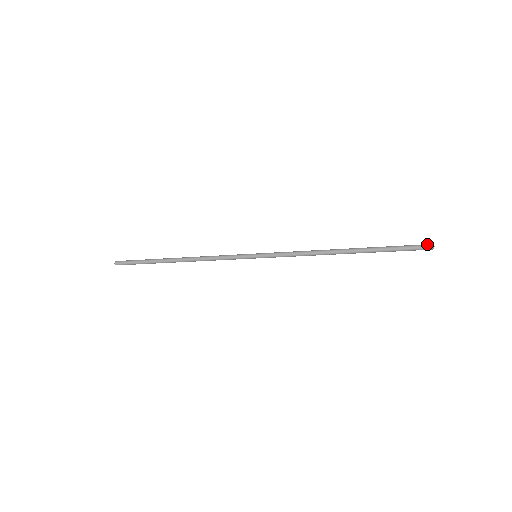
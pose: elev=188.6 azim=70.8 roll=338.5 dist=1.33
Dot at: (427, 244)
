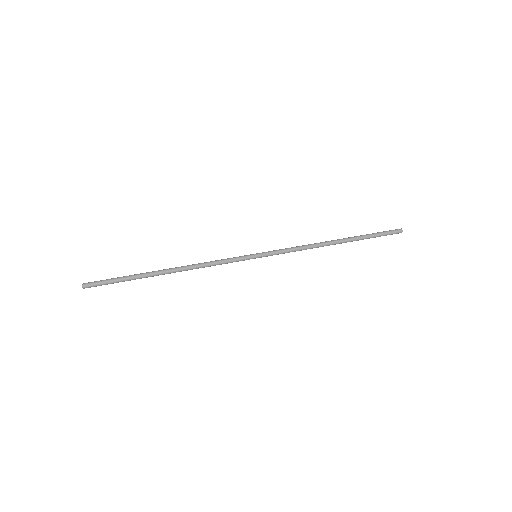
Dot at: (398, 229)
